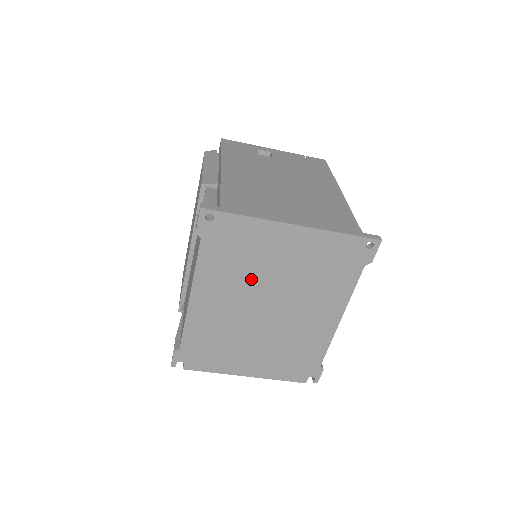
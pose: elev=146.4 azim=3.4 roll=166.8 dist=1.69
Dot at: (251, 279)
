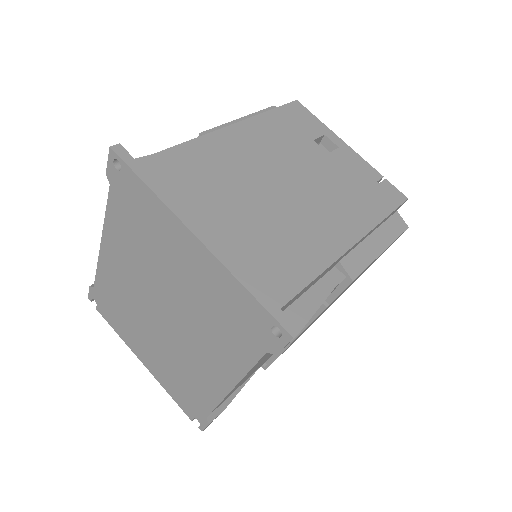
Dot at: (151, 267)
